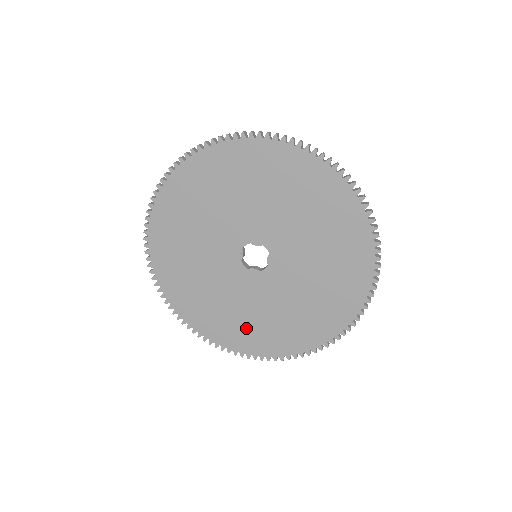
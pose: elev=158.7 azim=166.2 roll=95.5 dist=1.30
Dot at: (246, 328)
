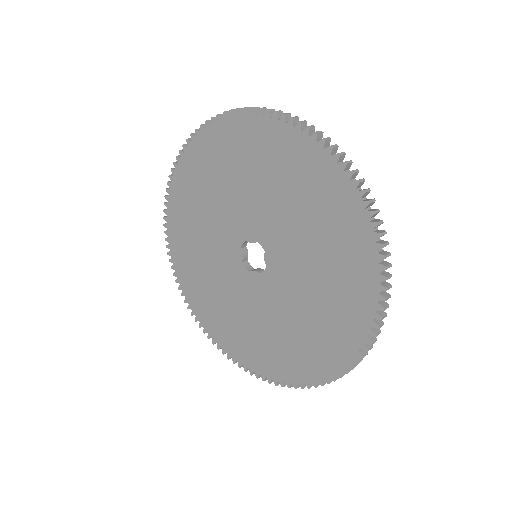
Dot at: (261, 344)
